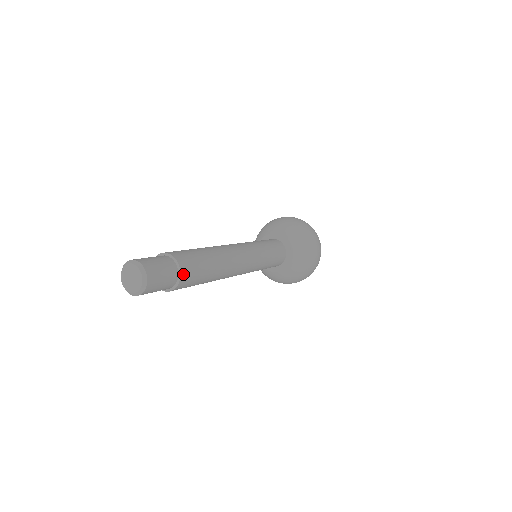
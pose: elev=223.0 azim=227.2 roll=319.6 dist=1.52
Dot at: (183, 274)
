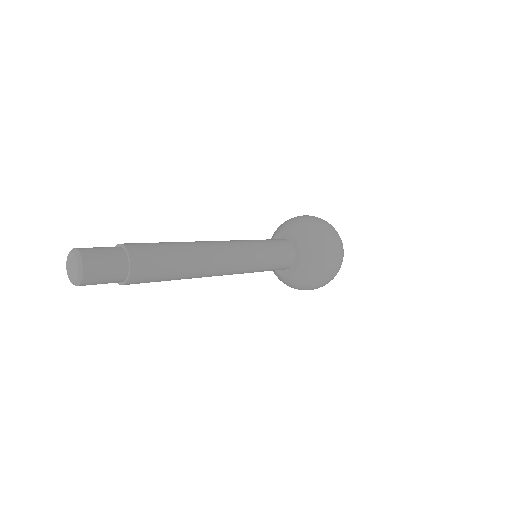
Dot at: (134, 274)
